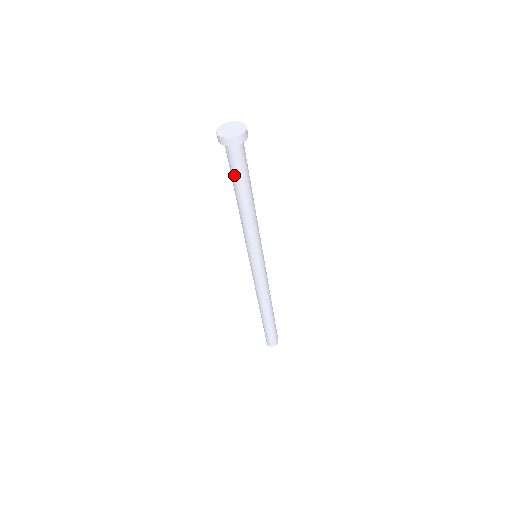
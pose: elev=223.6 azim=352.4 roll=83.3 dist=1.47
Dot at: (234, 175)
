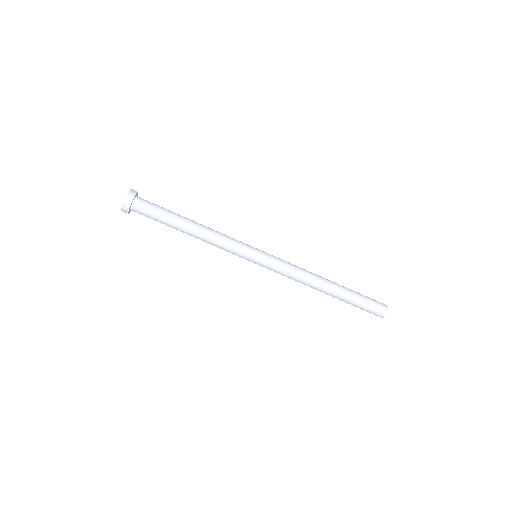
Dot at: (161, 218)
